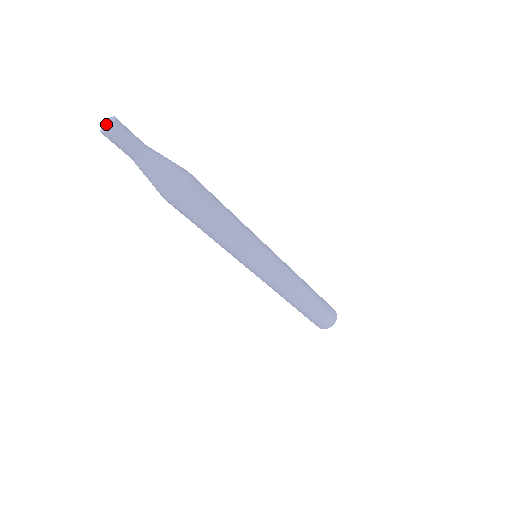
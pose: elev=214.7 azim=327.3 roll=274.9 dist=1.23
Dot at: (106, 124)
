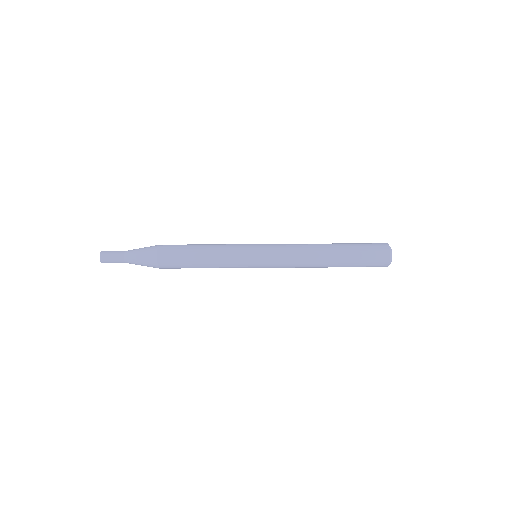
Dot at: occluded
